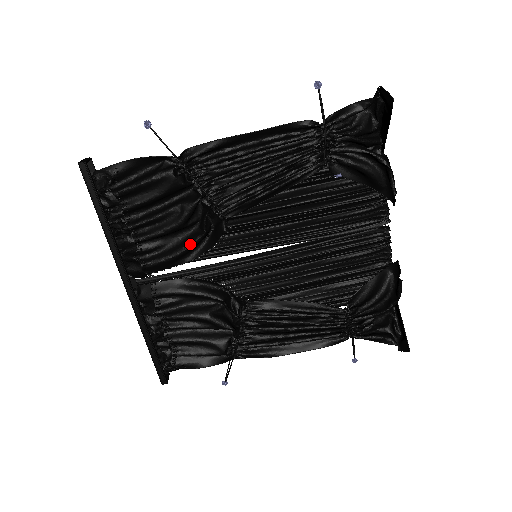
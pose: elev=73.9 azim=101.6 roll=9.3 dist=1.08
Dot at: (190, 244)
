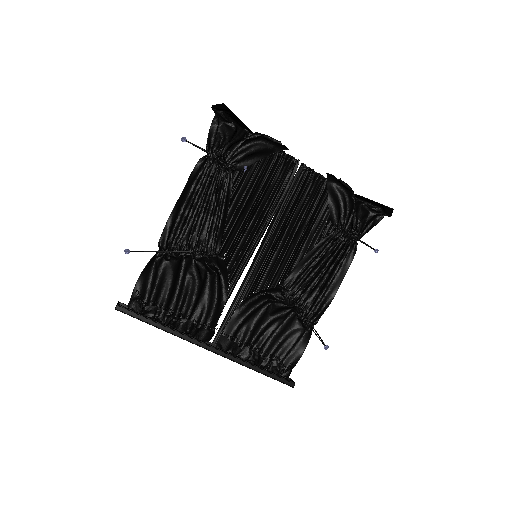
Dot at: (216, 288)
